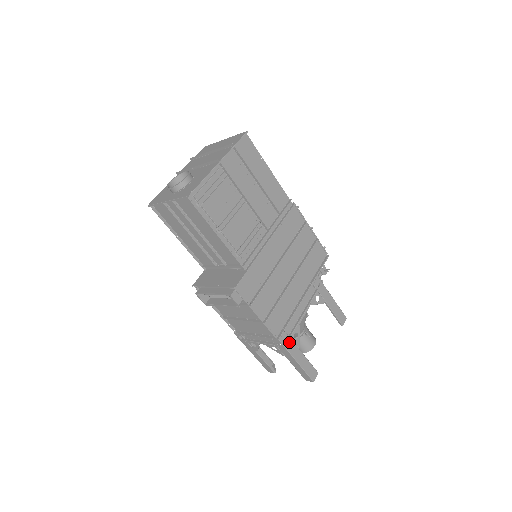
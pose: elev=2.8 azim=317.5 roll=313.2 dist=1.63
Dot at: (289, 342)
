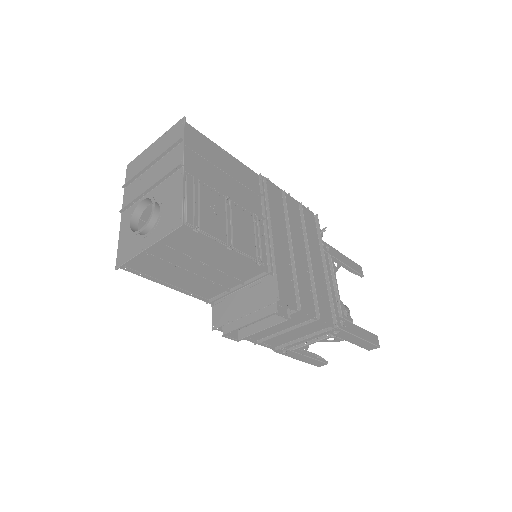
Dot at: (345, 323)
